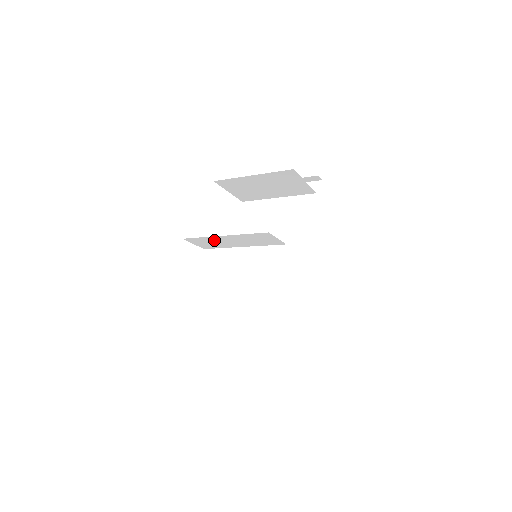
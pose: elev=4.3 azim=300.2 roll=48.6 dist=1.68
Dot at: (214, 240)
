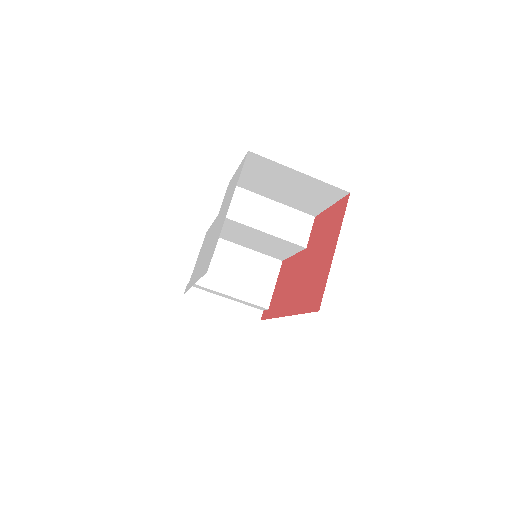
Dot at: (254, 204)
